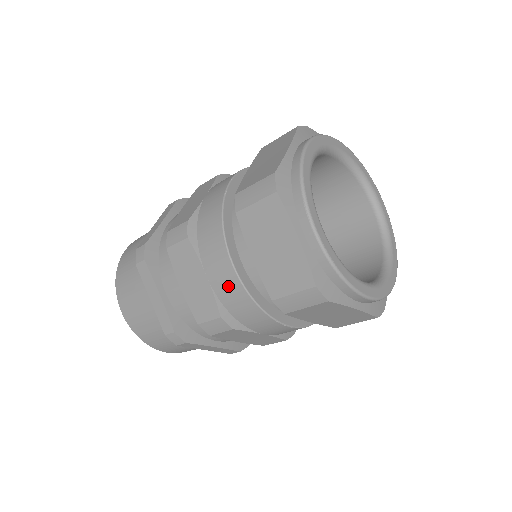
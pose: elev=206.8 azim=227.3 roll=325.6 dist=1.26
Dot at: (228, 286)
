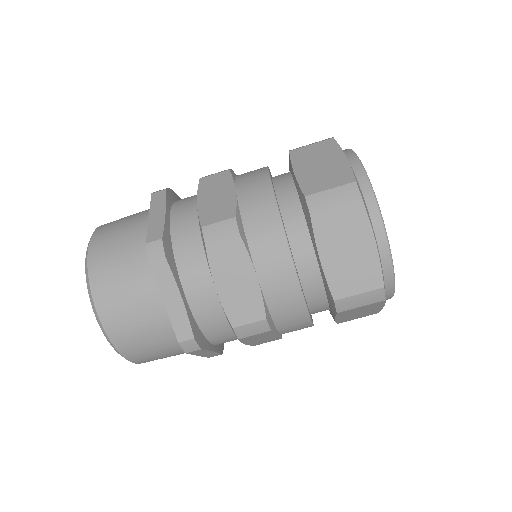
Dot at: (257, 195)
